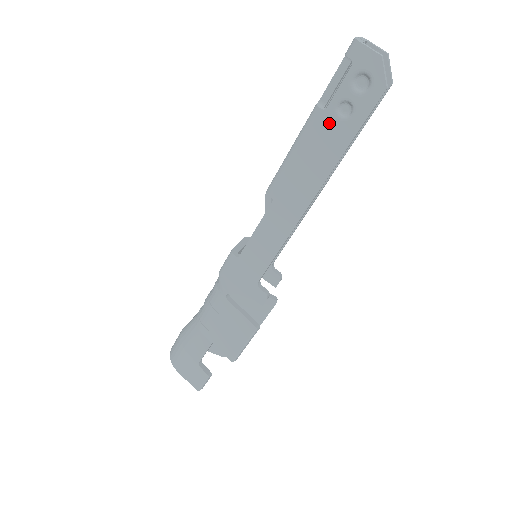
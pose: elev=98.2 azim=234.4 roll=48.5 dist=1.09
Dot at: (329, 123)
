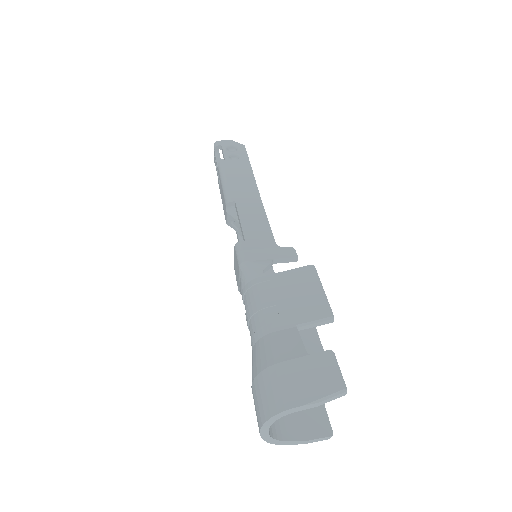
Dot at: (232, 163)
